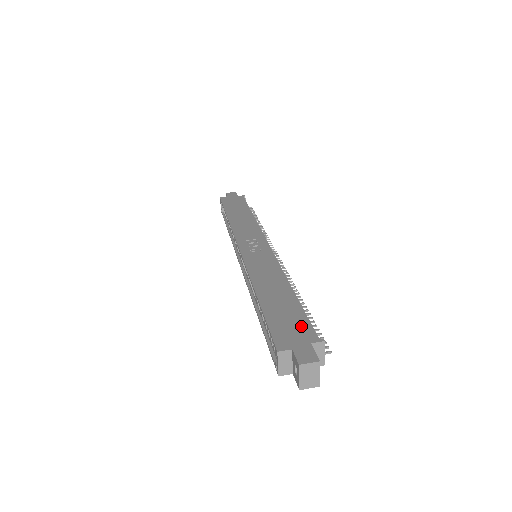
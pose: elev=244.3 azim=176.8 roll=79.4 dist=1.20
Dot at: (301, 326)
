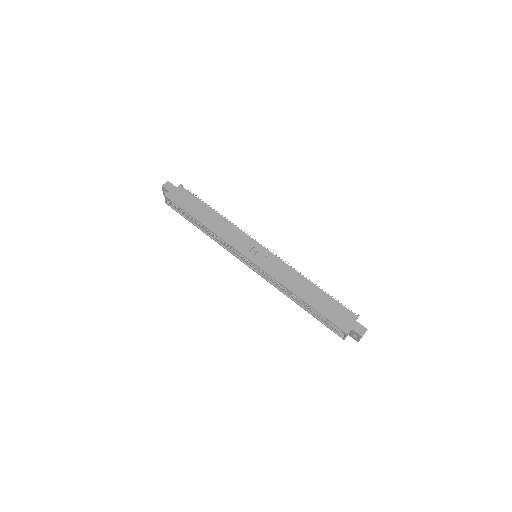
Dot at: (343, 311)
